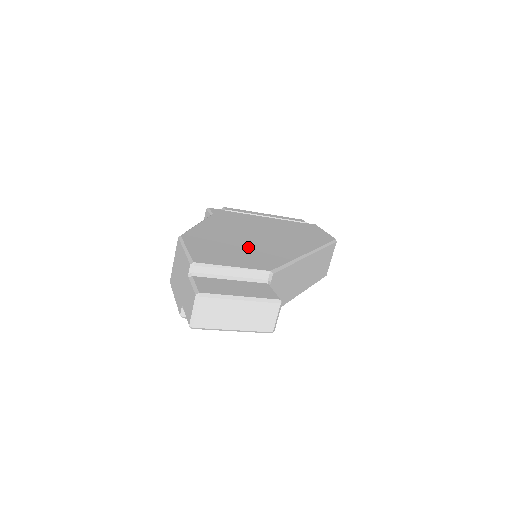
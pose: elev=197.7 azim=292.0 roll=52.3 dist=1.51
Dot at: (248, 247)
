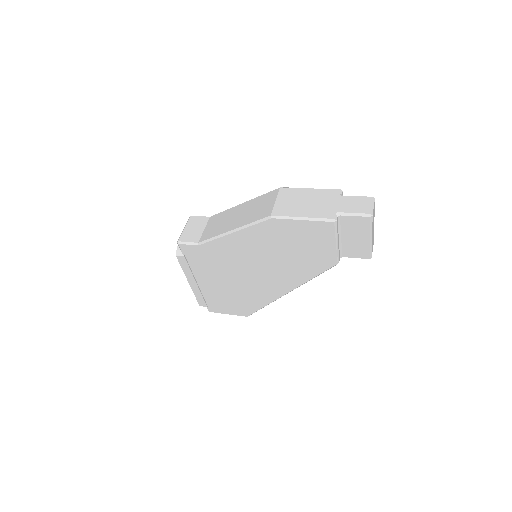
Dot at: occluded
